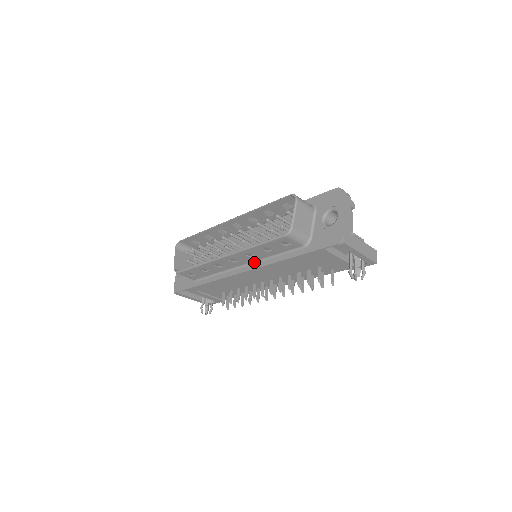
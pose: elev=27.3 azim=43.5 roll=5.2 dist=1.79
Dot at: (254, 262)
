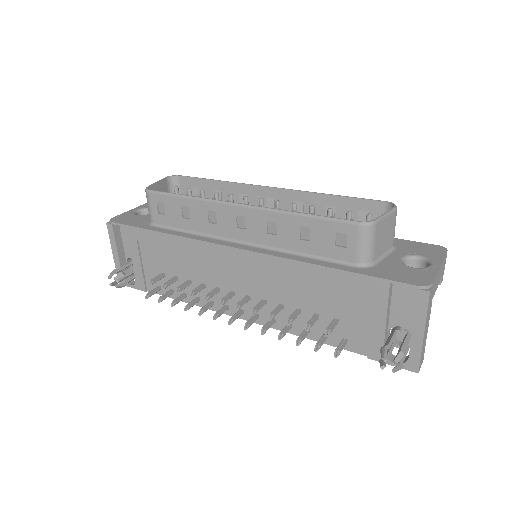
Dot at: (262, 246)
